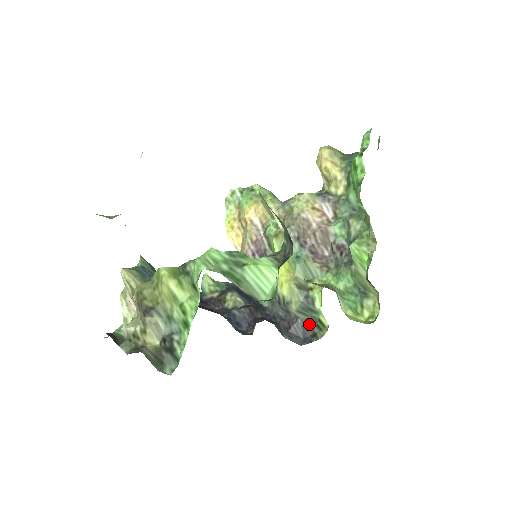
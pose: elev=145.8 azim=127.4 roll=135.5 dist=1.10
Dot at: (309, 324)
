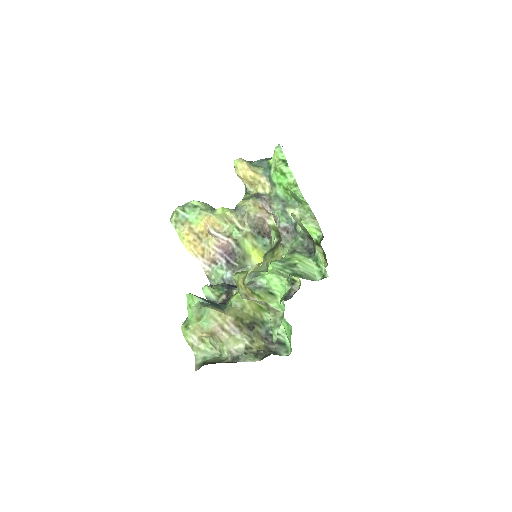
Dot at: occluded
